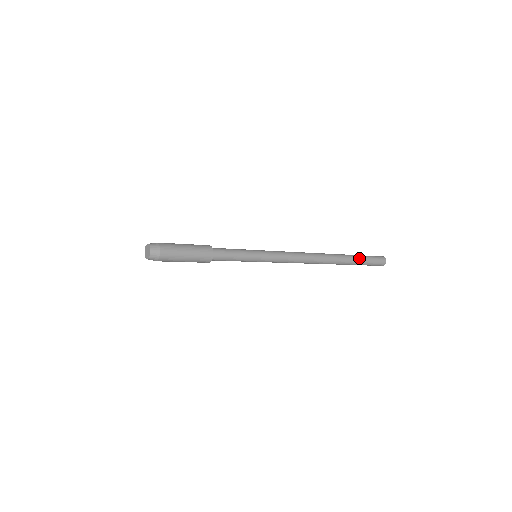
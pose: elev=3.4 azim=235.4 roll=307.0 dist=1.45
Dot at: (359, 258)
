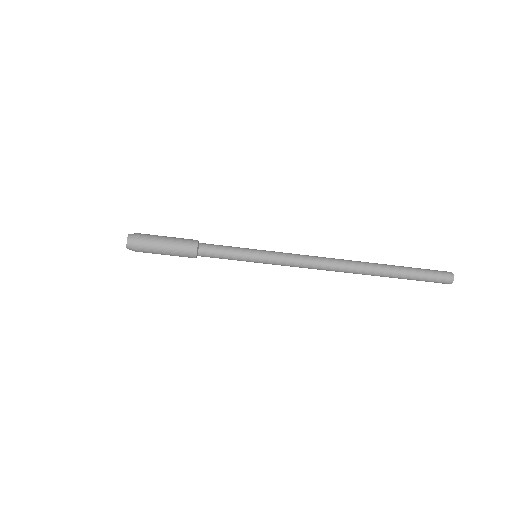
Dot at: (406, 268)
